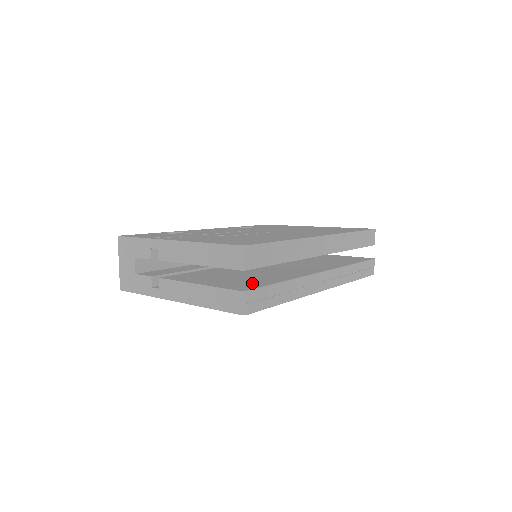
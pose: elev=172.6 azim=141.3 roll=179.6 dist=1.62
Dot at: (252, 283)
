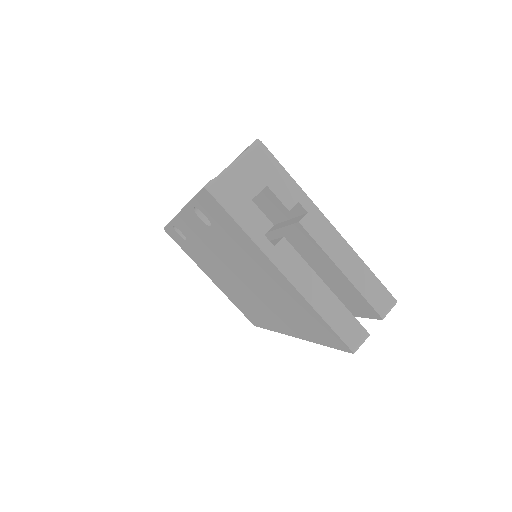
Dot at: occluded
